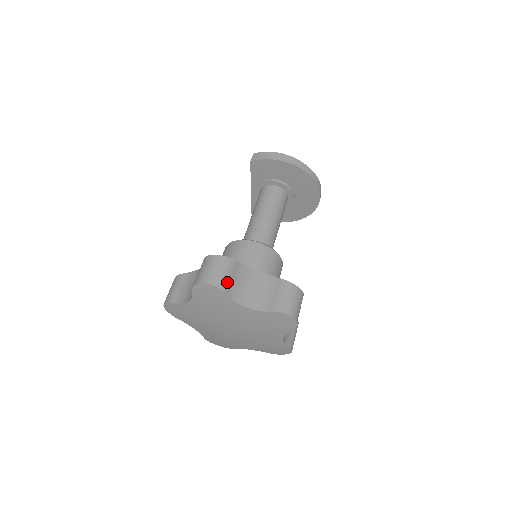
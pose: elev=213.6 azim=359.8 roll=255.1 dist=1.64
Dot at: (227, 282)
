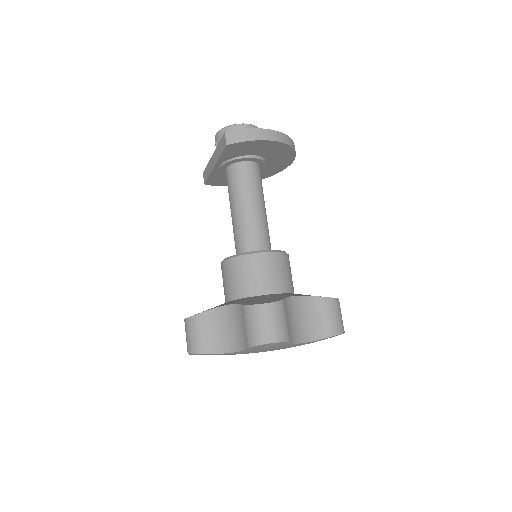
Dot at: (287, 330)
